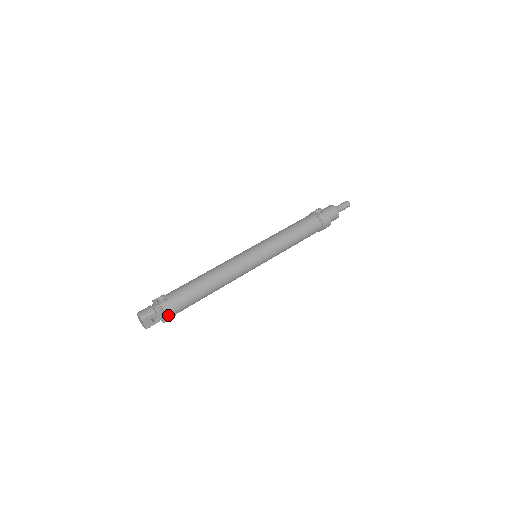
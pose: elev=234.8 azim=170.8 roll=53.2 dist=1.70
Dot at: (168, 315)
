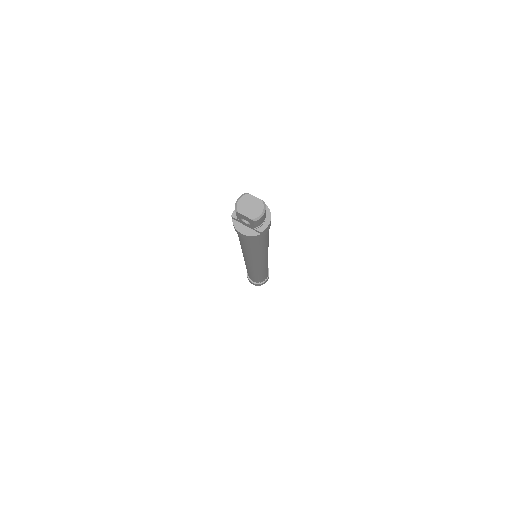
Dot at: occluded
